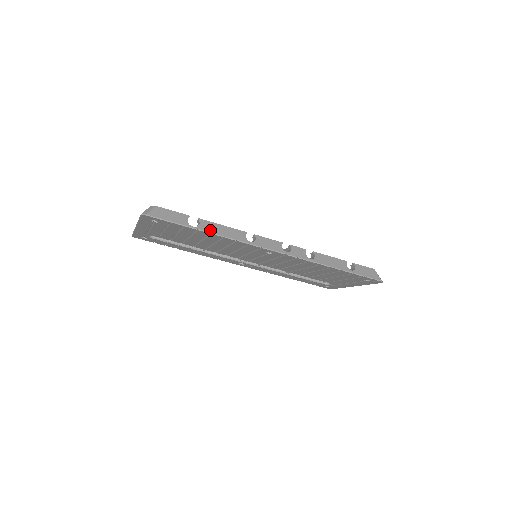
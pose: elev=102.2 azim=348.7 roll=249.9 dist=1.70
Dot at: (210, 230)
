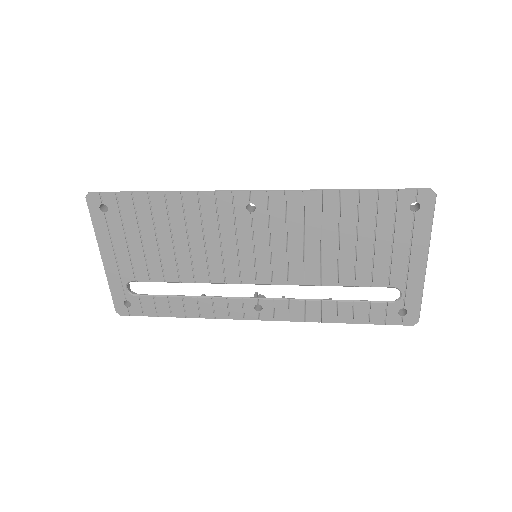
Dot at: (164, 192)
